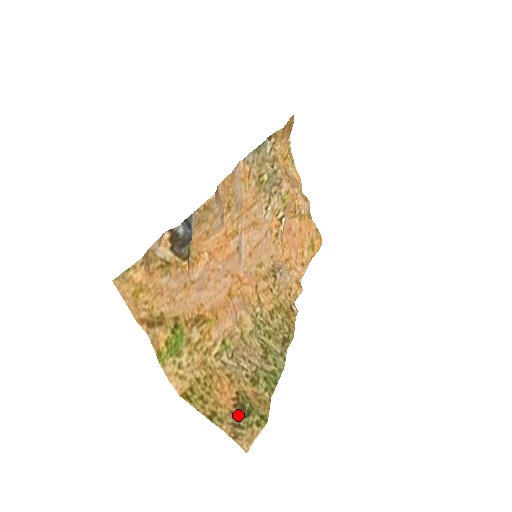
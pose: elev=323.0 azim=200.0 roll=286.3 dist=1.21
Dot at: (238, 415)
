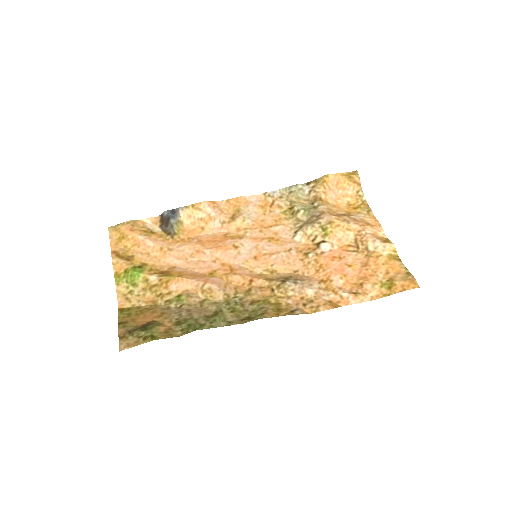
Dot at: (138, 328)
